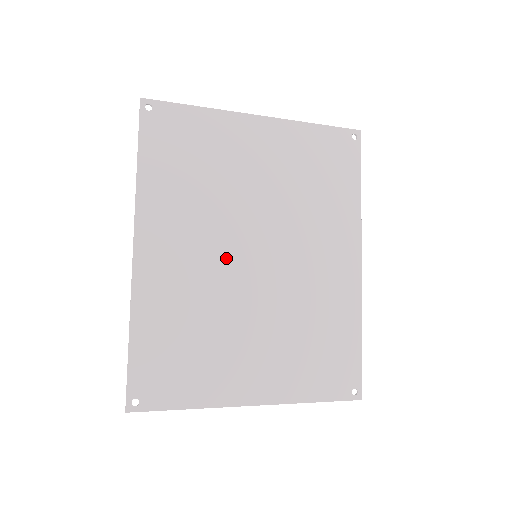
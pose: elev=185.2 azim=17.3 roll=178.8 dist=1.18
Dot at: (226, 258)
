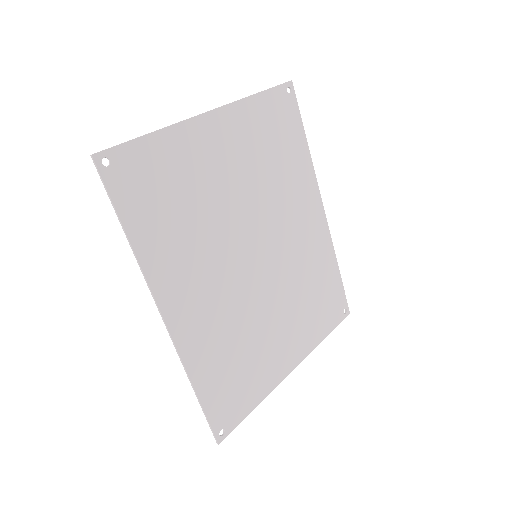
Dot at: (237, 274)
